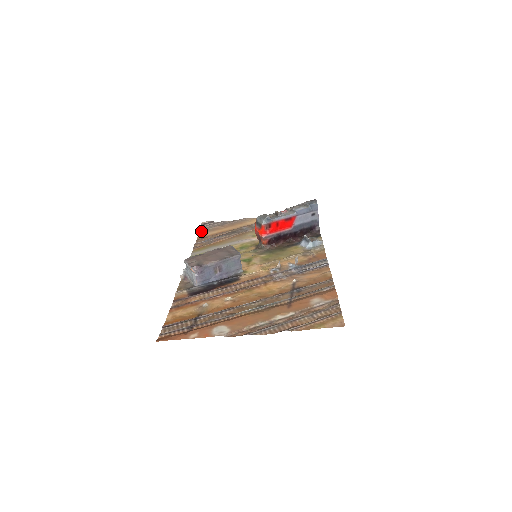
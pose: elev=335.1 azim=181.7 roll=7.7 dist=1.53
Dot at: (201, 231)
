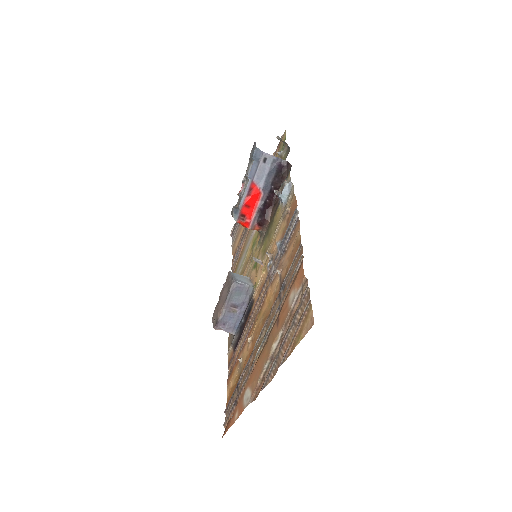
Dot at: (232, 245)
